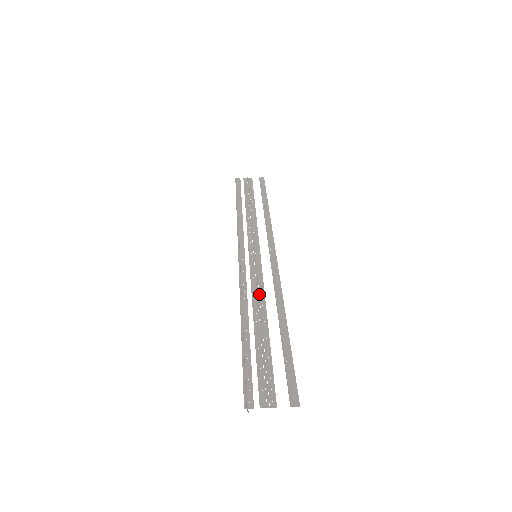
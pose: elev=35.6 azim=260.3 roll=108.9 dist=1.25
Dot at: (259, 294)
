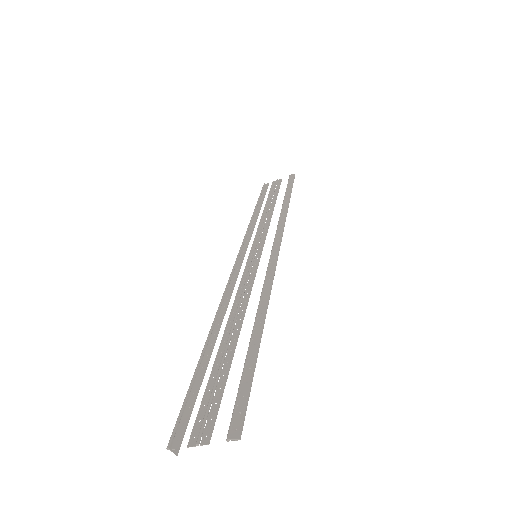
Dot at: (243, 298)
